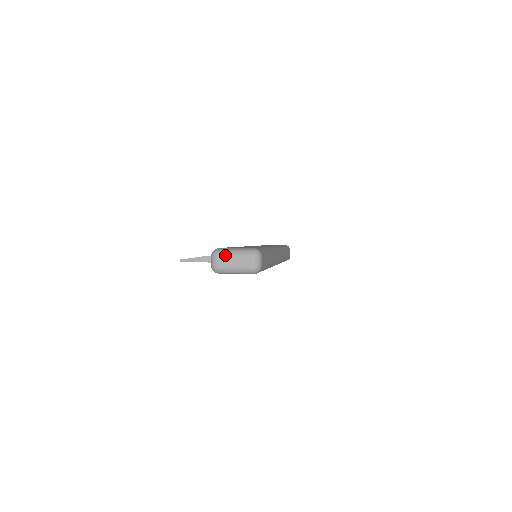
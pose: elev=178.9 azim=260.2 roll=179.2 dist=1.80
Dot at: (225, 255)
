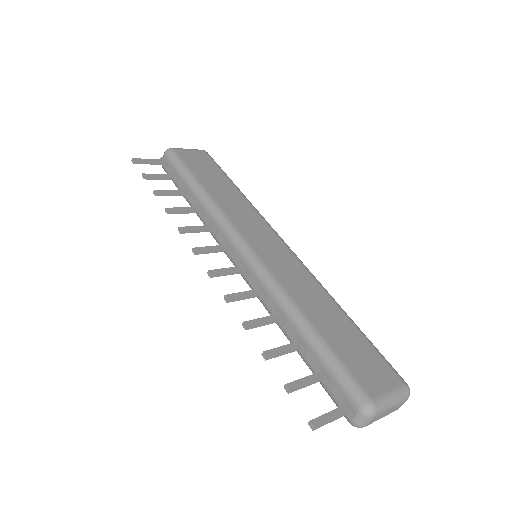
Dot at: (383, 412)
